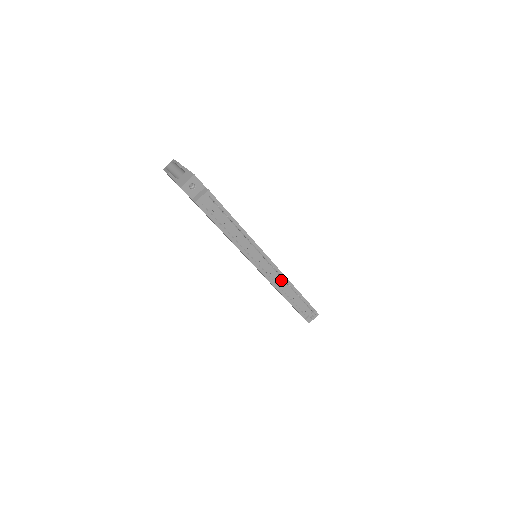
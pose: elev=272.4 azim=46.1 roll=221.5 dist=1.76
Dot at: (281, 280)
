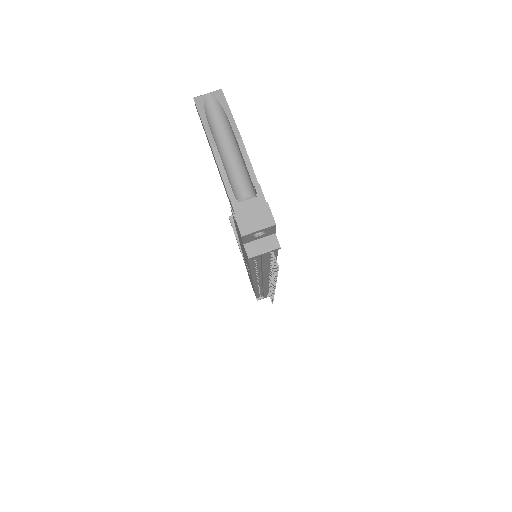
Dot at: (267, 285)
